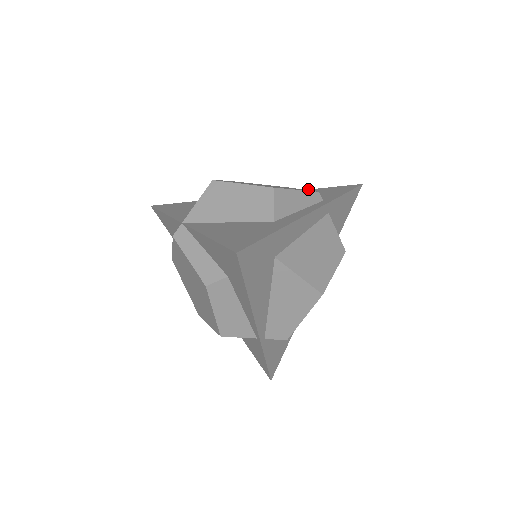
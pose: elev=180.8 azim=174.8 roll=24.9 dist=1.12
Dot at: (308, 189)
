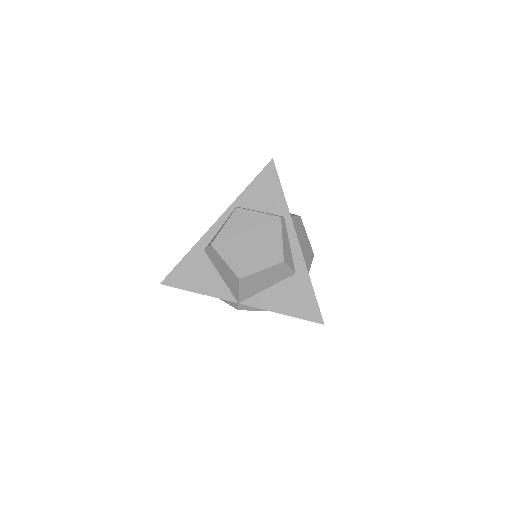
Dot at: (244, 190)
